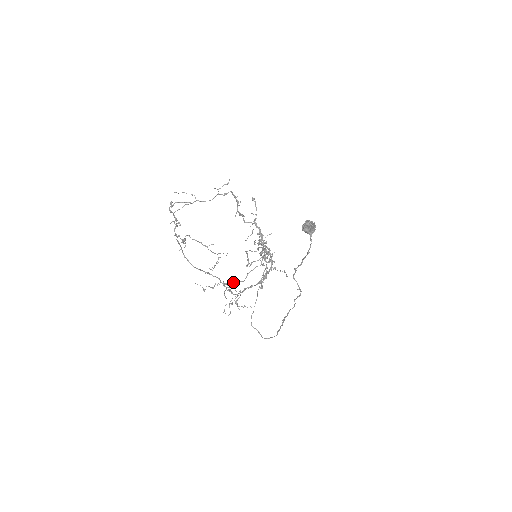
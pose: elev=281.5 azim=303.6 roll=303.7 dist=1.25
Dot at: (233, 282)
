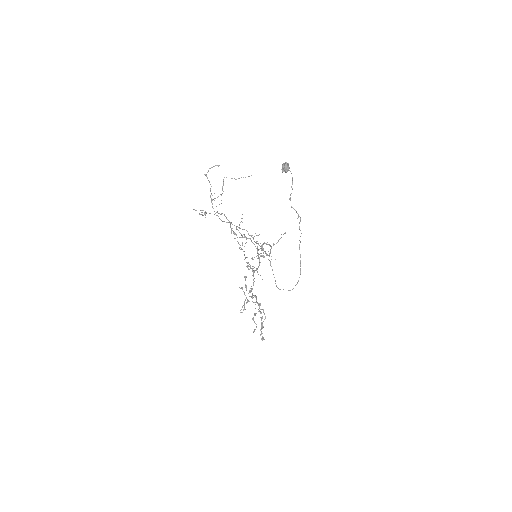
Dot at: (252, 259)
